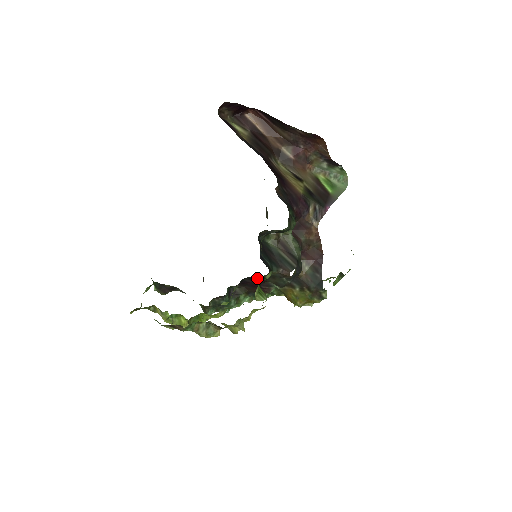
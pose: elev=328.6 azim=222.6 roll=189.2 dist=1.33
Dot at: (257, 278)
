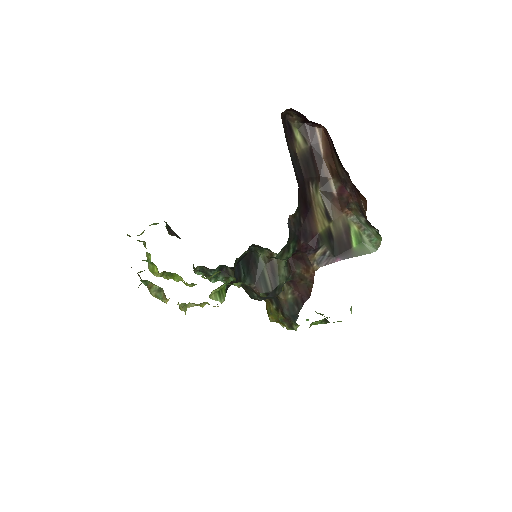
Dot at: occluded
